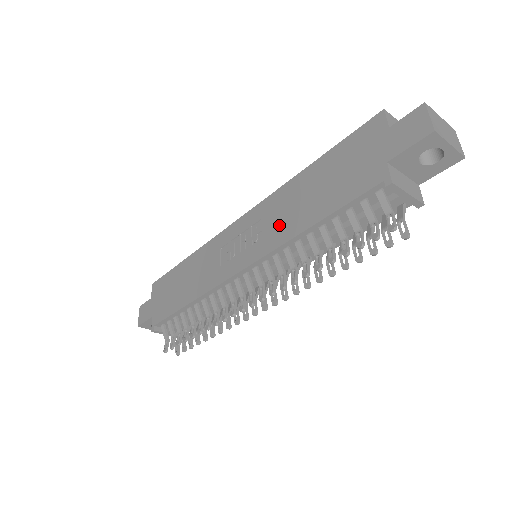
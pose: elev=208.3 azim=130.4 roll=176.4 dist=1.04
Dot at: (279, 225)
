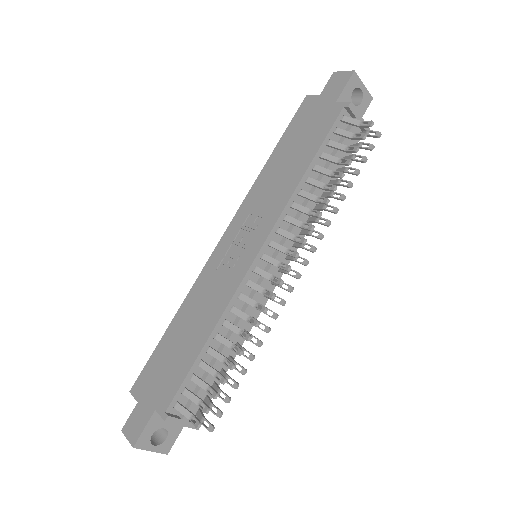
Dot at: (273, 197)
